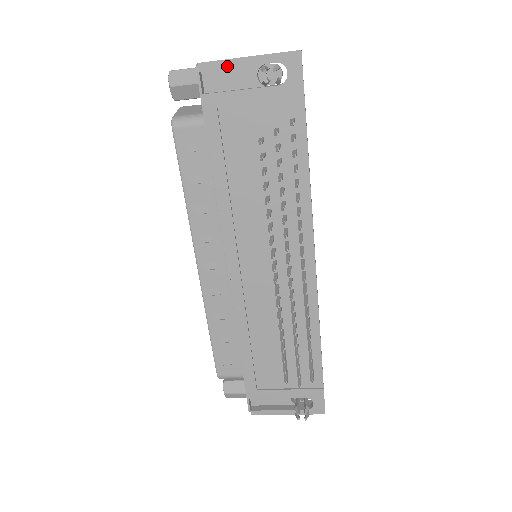
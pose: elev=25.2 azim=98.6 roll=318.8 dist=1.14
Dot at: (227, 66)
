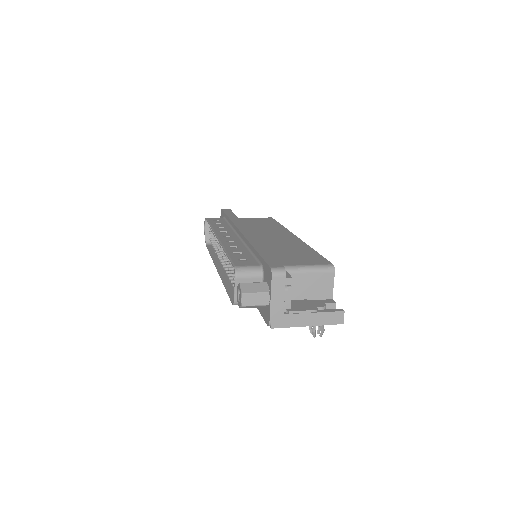
Dot at: (291, 325)
